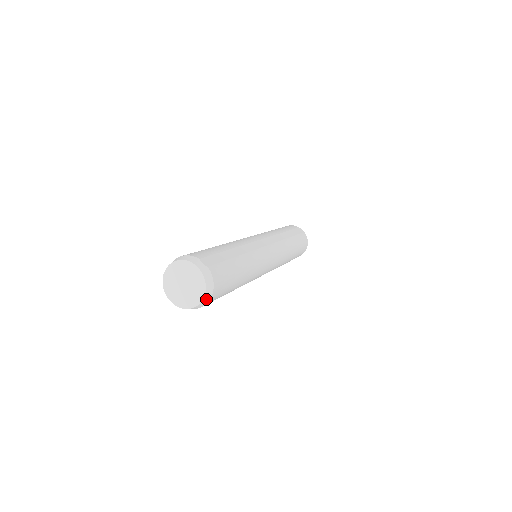
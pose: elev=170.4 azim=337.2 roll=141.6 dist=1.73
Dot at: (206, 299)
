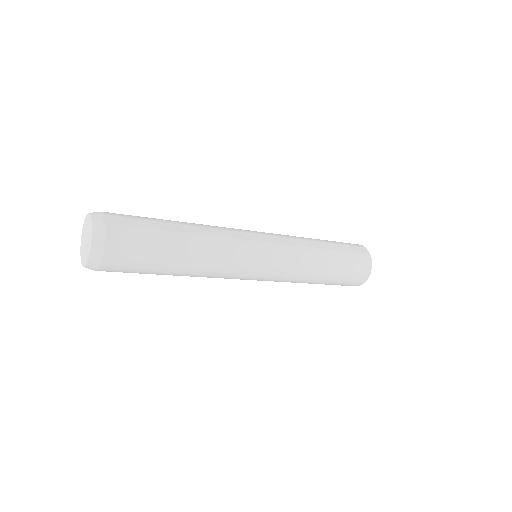
Dot at: (95, 258)
